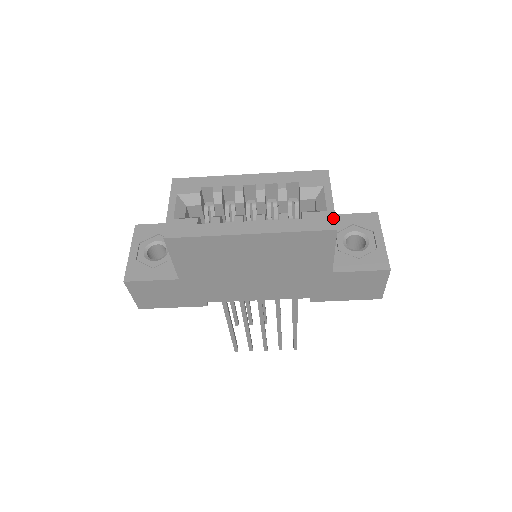
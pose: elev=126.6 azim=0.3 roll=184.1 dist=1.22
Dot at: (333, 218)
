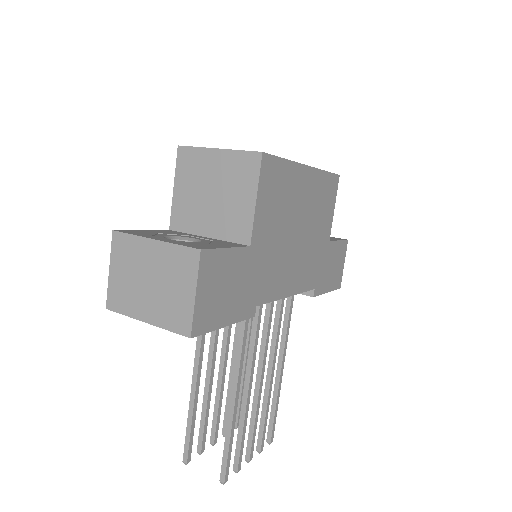
Dot at: occluded
